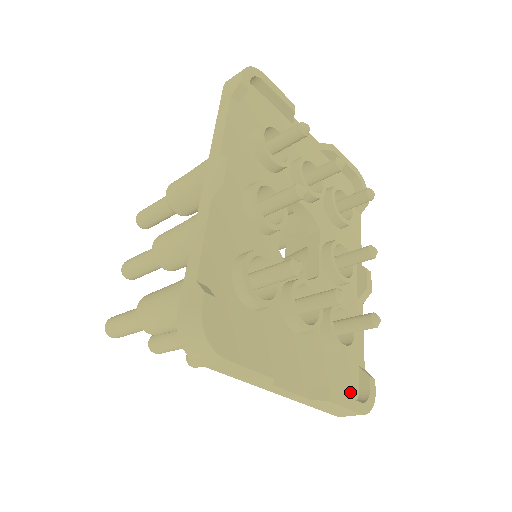
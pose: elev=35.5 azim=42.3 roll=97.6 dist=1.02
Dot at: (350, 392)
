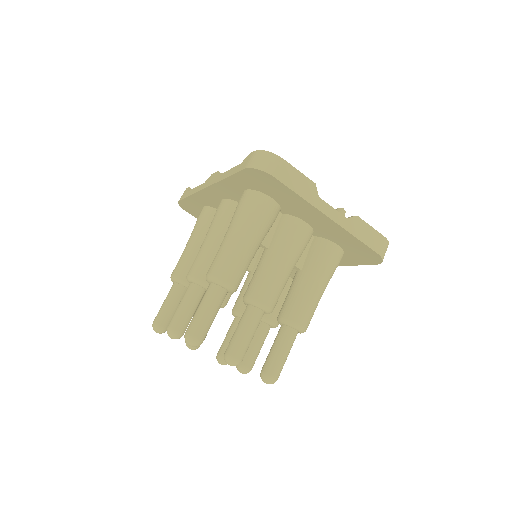
Dot at: occluded
